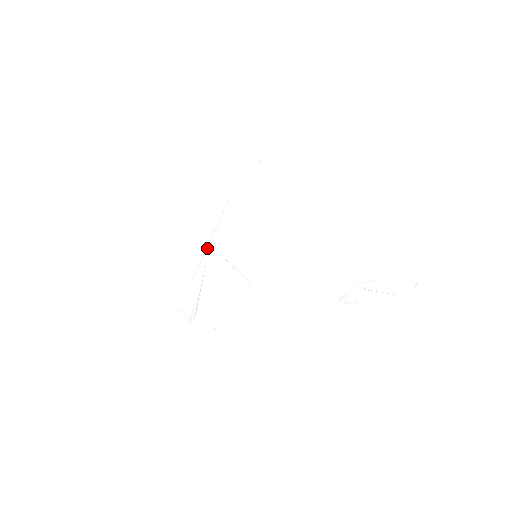
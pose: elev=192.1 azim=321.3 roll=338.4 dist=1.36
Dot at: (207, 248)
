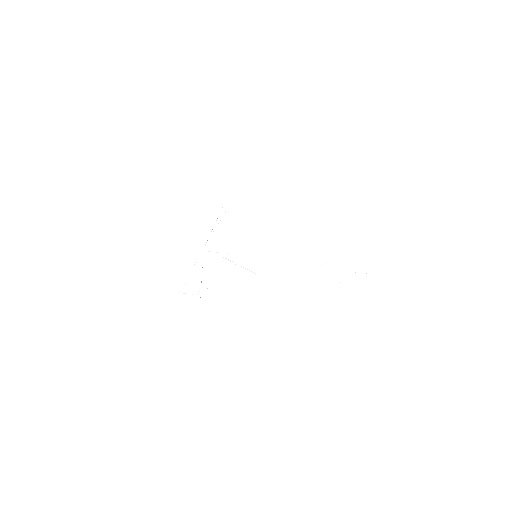
Dot at: occluded
